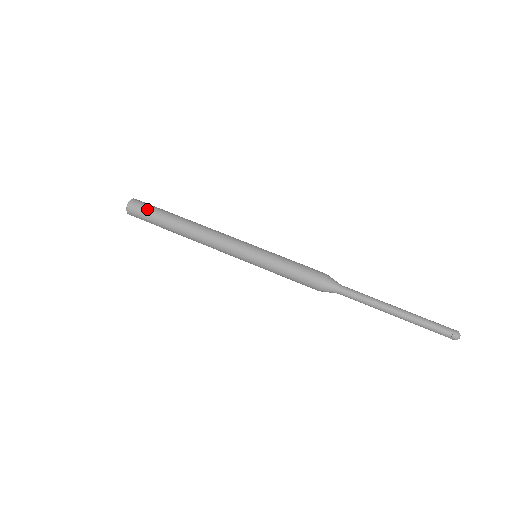
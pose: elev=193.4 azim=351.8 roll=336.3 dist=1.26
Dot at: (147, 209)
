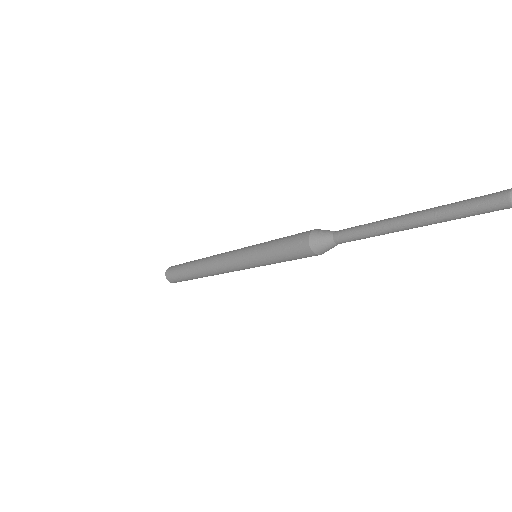
Dot at: (175, 271)
